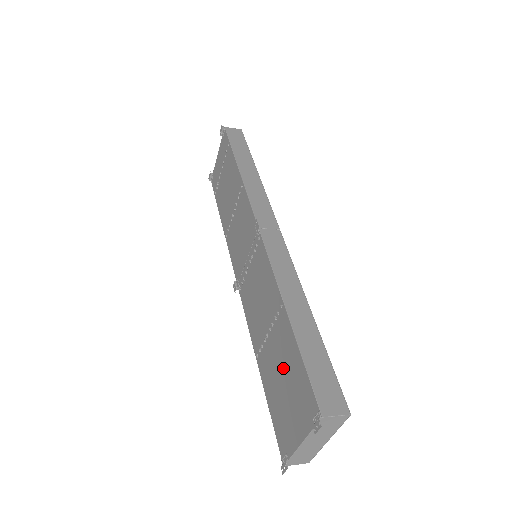
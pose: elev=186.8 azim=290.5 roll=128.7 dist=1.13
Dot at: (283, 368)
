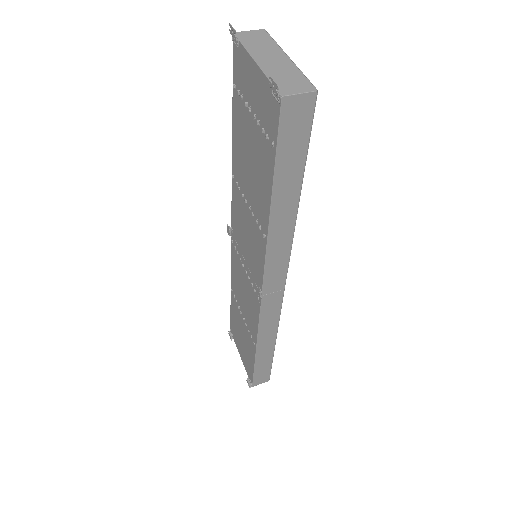
Dot at: (244, 339)
